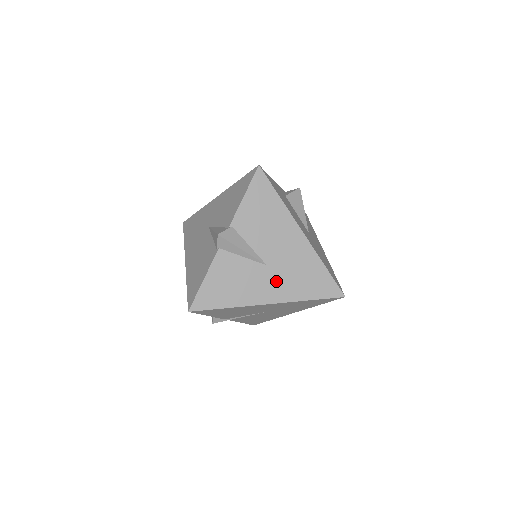
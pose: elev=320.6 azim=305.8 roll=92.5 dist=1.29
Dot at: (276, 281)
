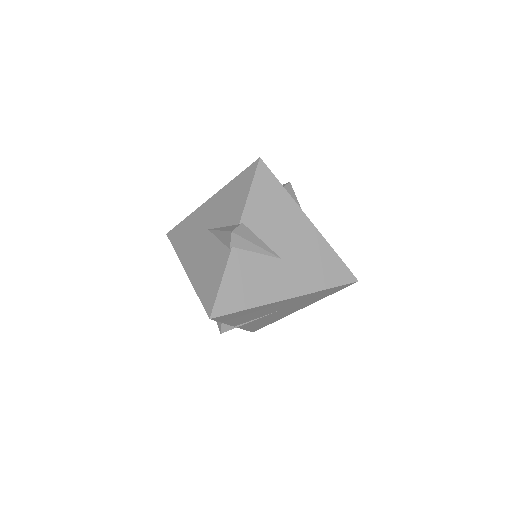
Dot at: (293, 274)
